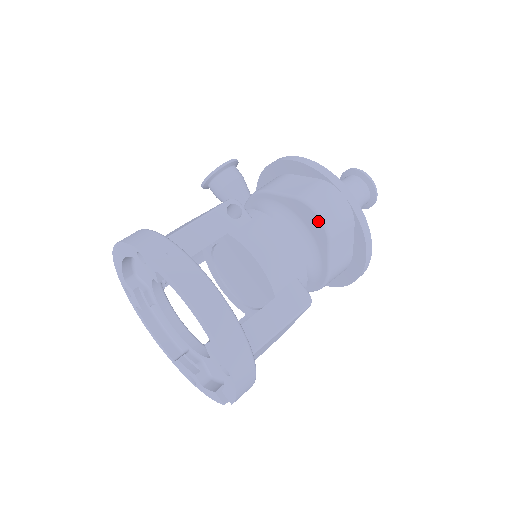
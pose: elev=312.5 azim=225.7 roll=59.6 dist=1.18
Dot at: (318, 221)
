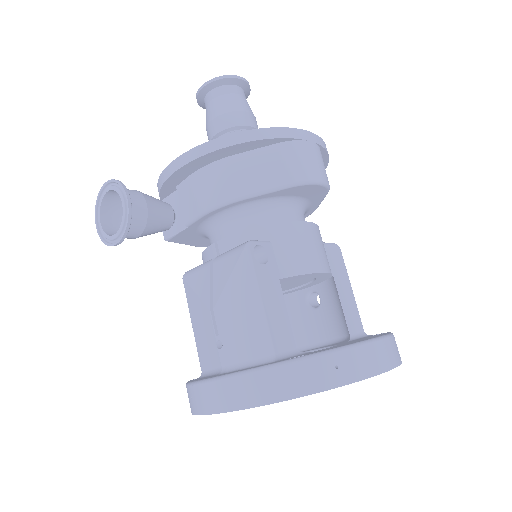
Dot at: (320, 188)
